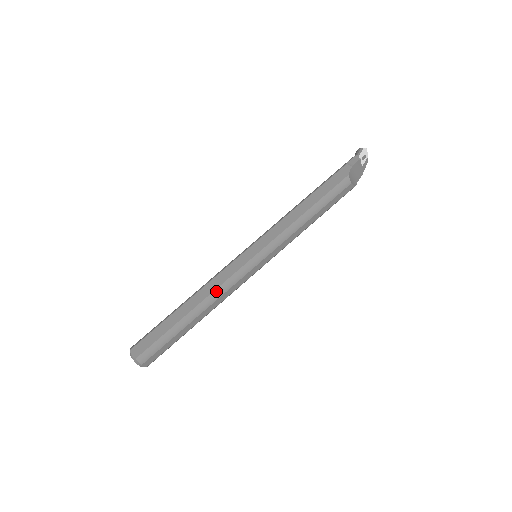
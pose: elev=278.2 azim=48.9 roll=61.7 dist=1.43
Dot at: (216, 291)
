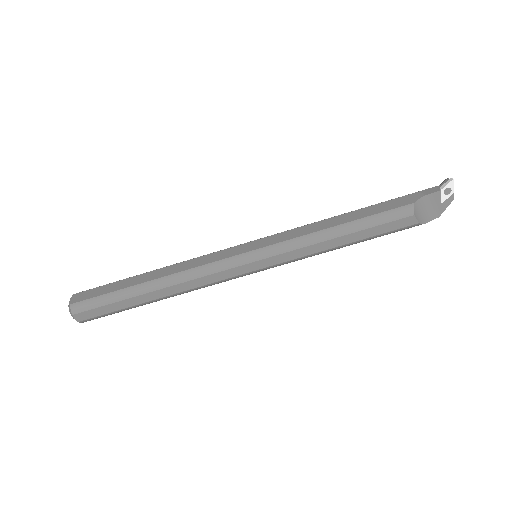
Dot at: (187, 271)
